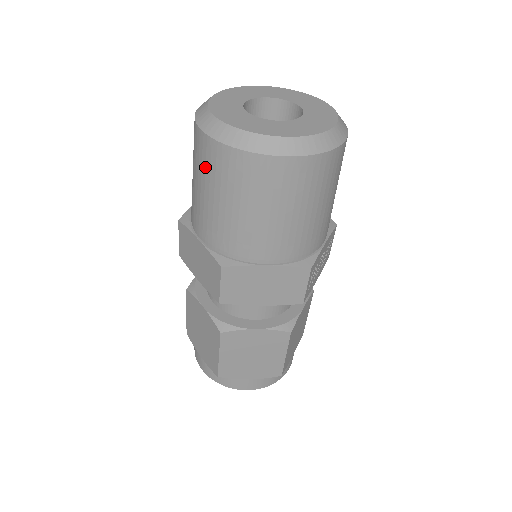
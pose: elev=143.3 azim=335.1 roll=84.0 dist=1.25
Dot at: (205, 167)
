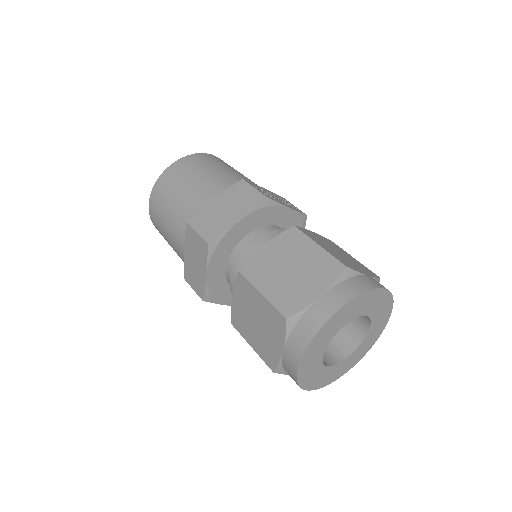
Dot at: (158, 216)
